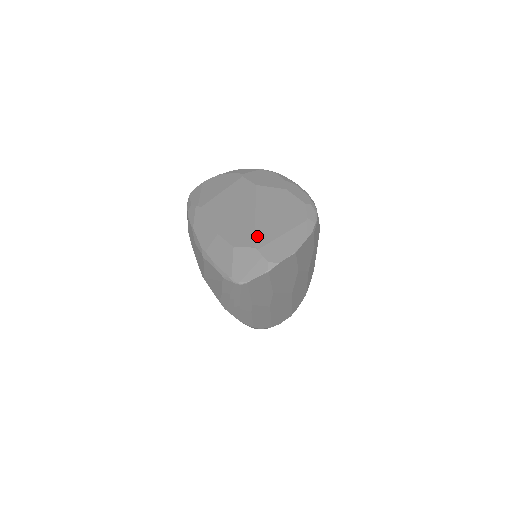
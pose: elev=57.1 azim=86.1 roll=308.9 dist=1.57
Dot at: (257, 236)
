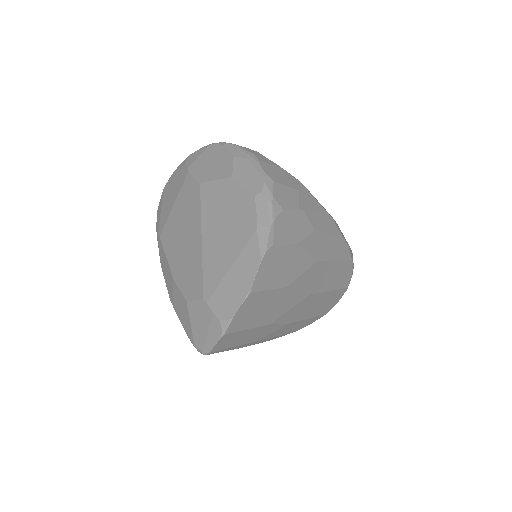
Dot at: (205, 278)
